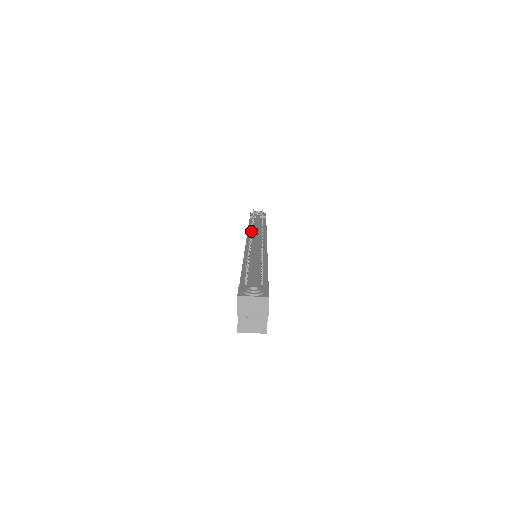
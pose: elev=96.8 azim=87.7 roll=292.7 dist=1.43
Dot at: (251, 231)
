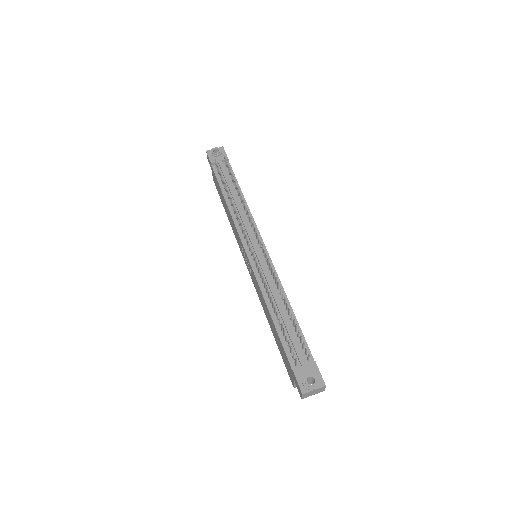
Dot at: occluded
